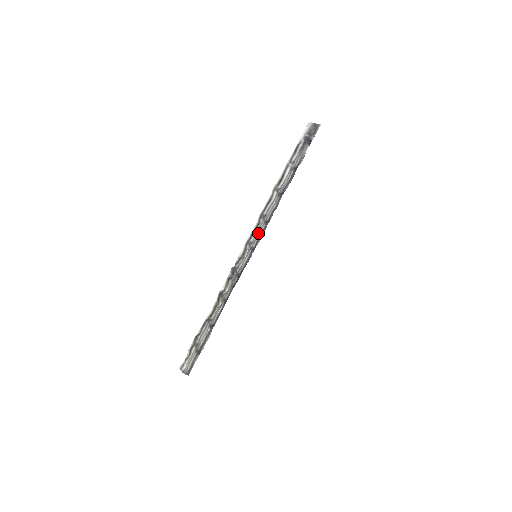
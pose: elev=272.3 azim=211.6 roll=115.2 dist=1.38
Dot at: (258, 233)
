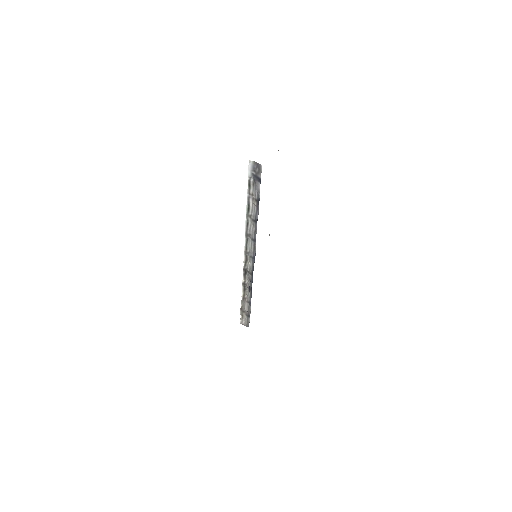
Dot at: (251, 247)
